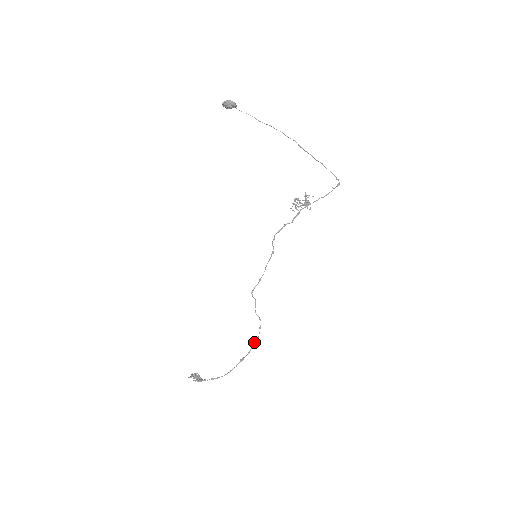
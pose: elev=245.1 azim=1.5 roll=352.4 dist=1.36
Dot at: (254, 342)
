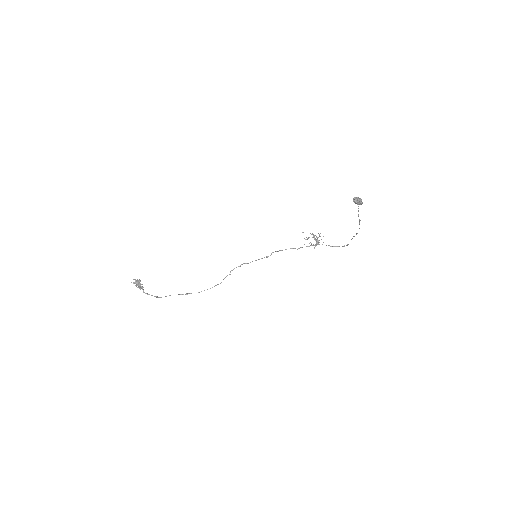
Dot at: occluded
